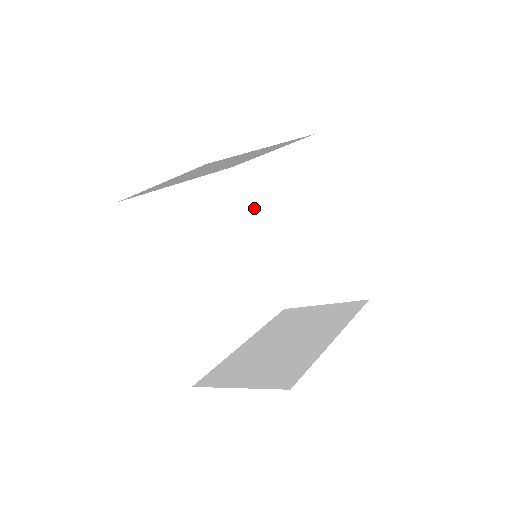
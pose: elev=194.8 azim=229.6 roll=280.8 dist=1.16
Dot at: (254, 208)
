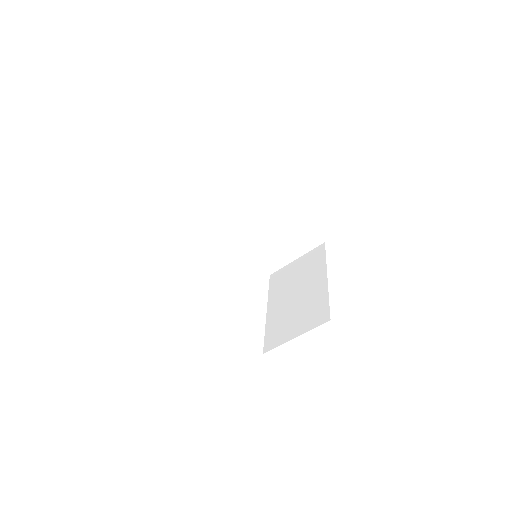
Dot at: (221, 222)
